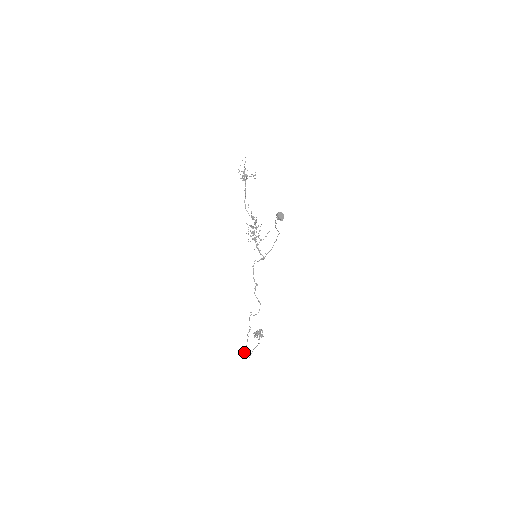
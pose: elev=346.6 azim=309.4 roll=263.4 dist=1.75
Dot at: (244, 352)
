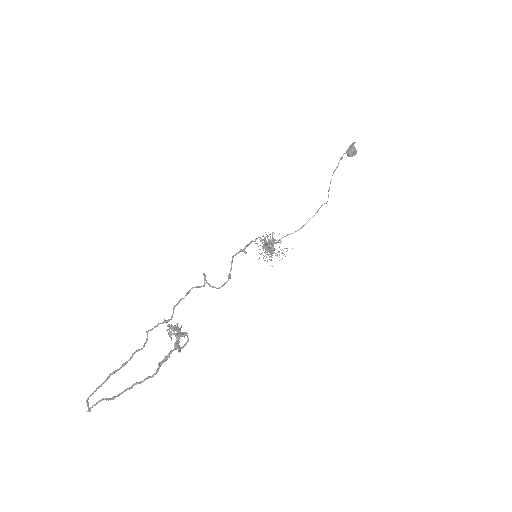
Dot at: occluded
